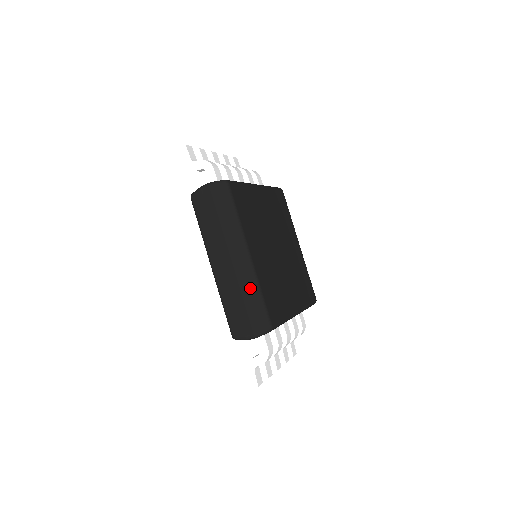
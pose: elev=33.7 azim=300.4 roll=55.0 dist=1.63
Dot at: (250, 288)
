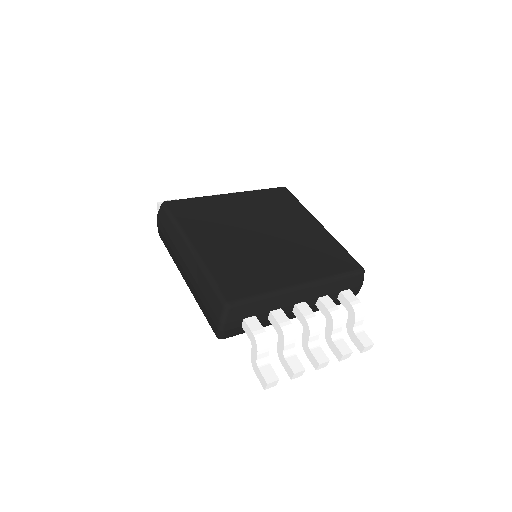
Dot at: (201, 277)
